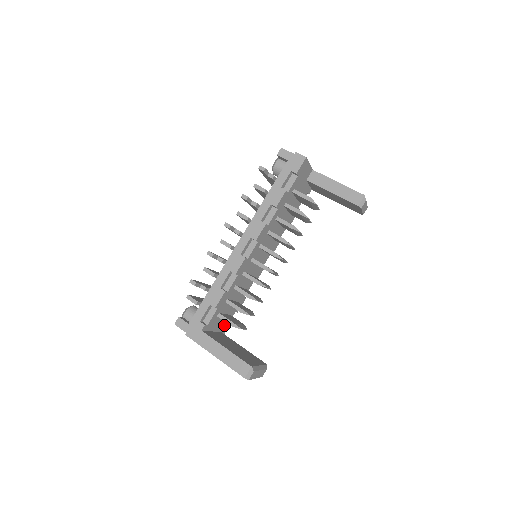
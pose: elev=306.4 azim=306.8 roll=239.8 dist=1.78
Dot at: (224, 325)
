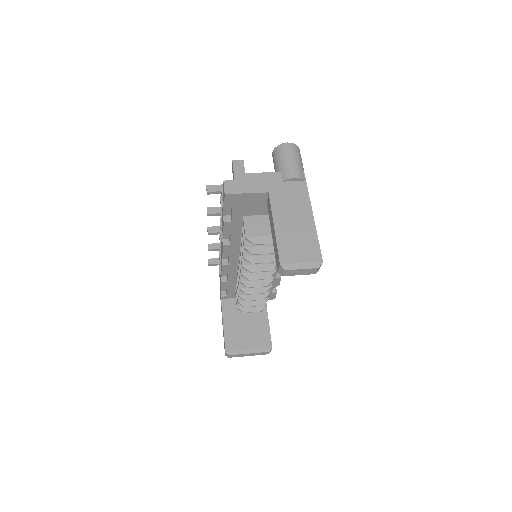
Dot at: occluded
